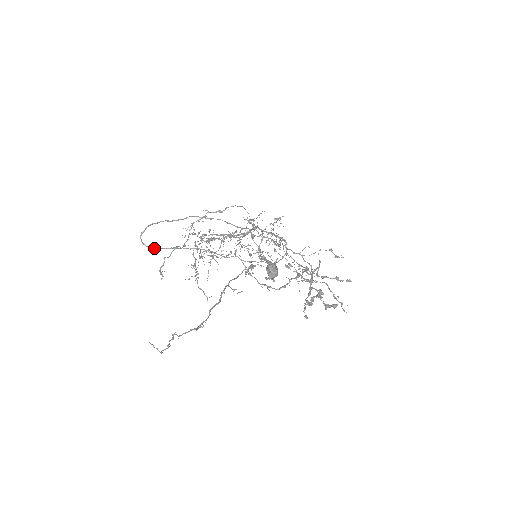
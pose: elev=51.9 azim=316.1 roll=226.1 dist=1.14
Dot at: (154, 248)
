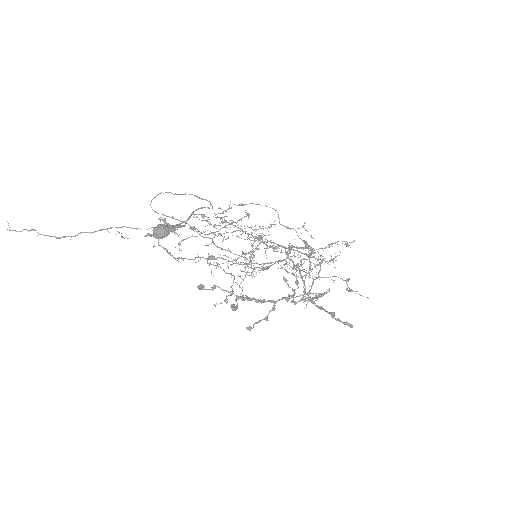
Dot at: (158, 213)
